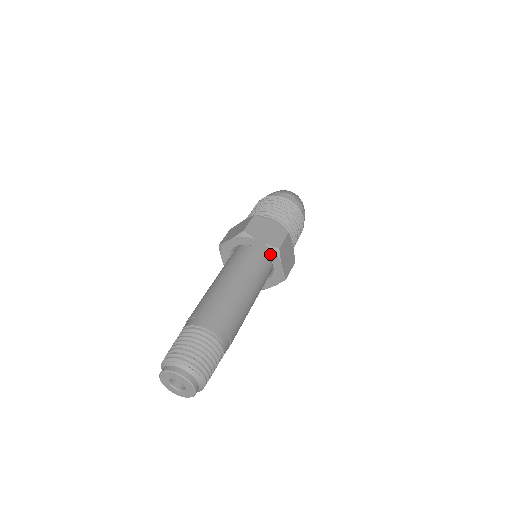
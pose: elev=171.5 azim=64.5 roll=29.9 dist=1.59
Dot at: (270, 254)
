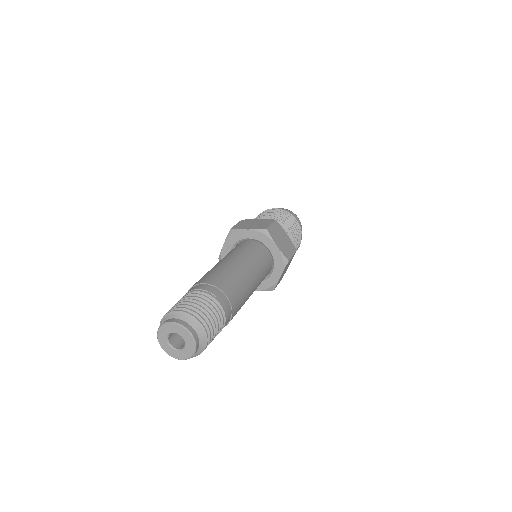
Dot at: (261, 238)
